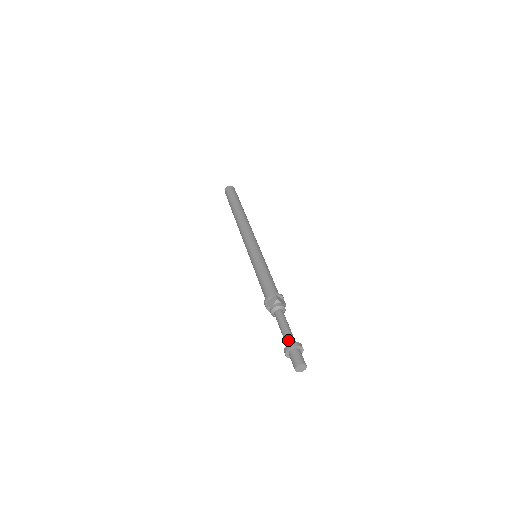
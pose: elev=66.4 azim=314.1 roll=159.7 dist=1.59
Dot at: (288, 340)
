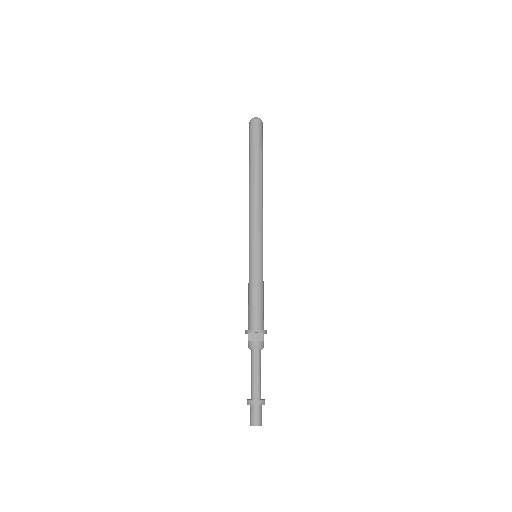
Dot at: (257, 392)
